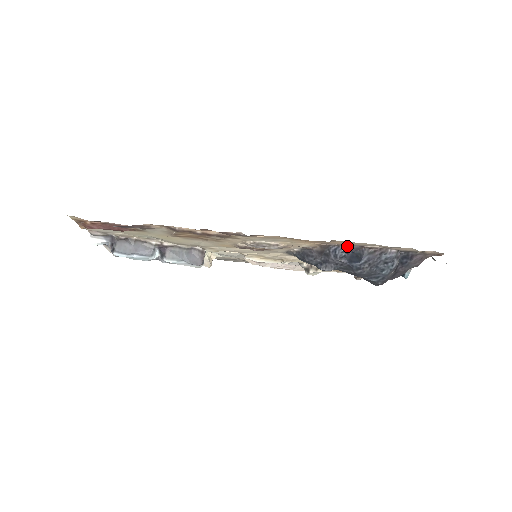
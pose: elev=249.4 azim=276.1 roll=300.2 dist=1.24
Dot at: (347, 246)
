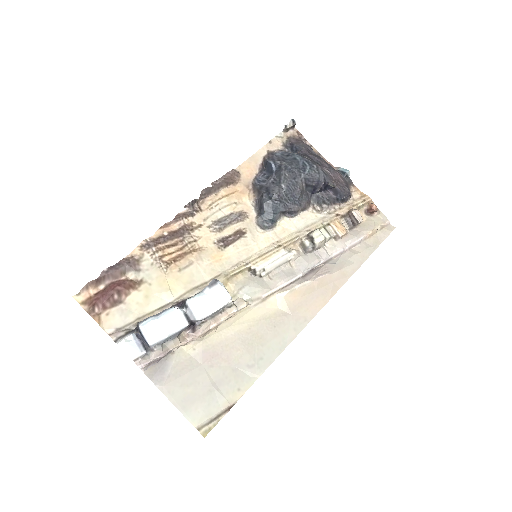
Dot at: (258, 173)
